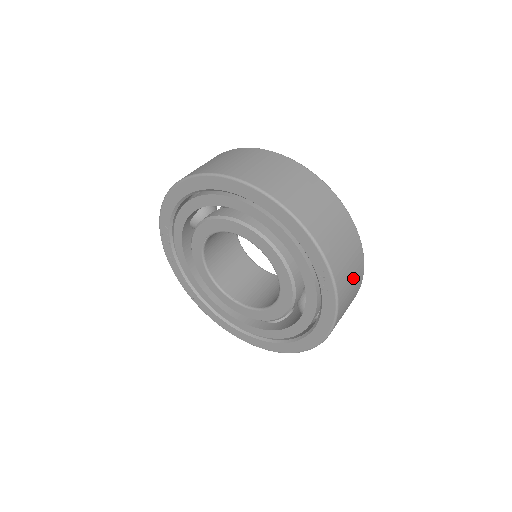
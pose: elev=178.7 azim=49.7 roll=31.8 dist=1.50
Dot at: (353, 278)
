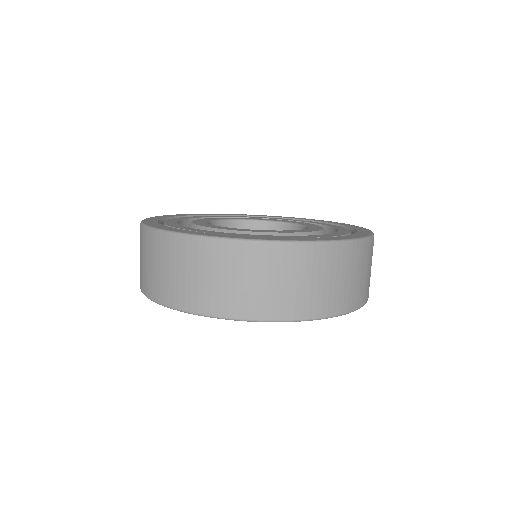
Dot at: occluded
